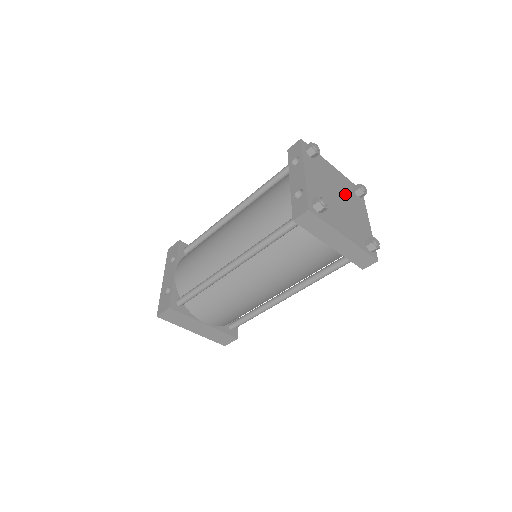
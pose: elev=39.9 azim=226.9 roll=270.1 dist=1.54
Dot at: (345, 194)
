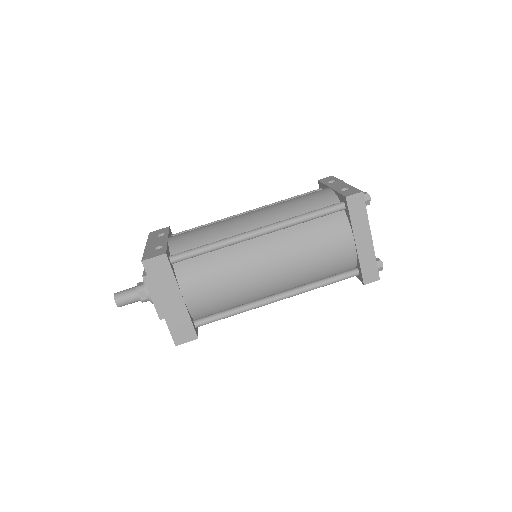
Dot at: occluded
